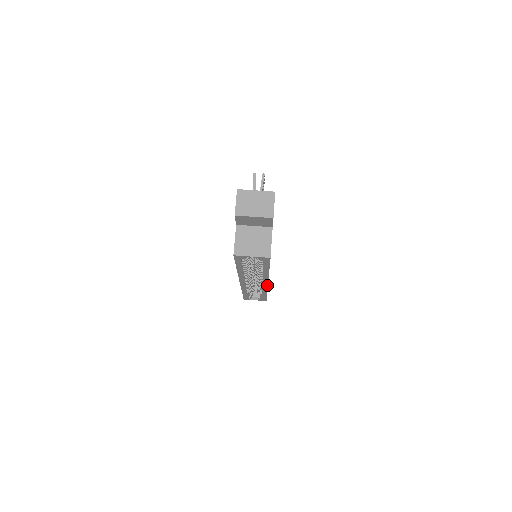
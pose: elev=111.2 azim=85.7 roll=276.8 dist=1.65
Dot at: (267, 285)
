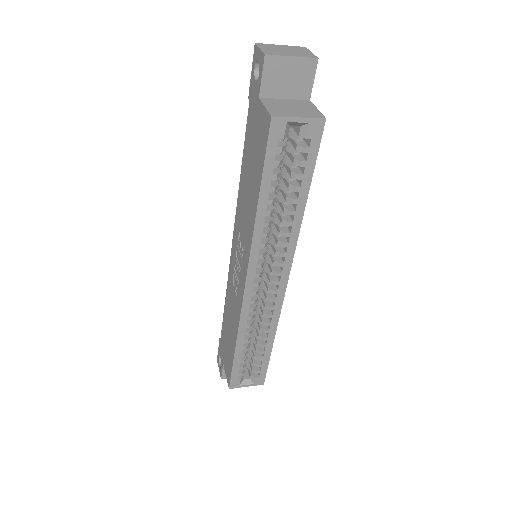
Dot at: (285, 288)
